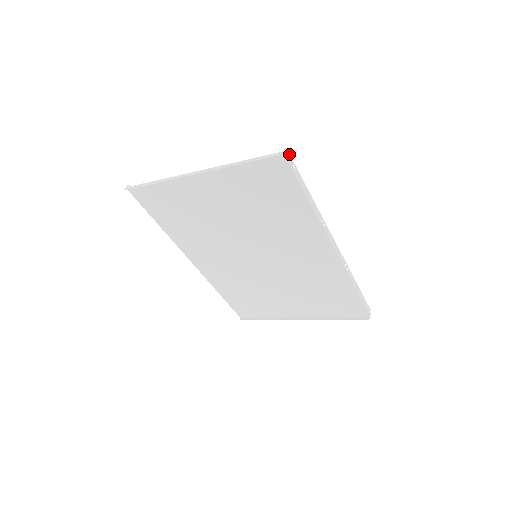
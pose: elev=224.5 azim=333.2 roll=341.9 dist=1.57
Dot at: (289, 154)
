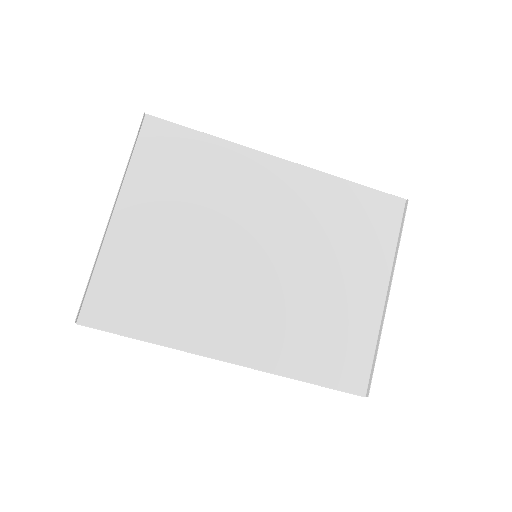
Dot at: occluded
